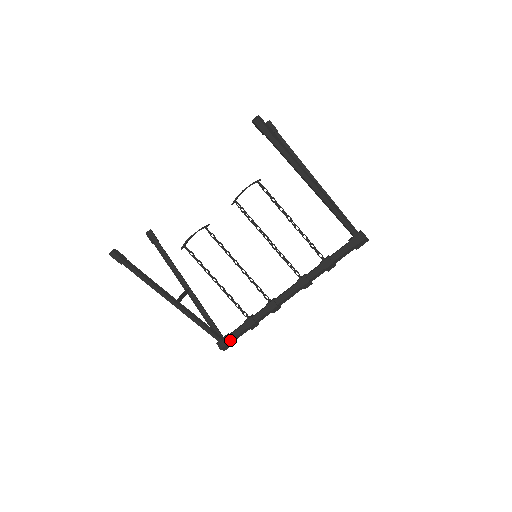
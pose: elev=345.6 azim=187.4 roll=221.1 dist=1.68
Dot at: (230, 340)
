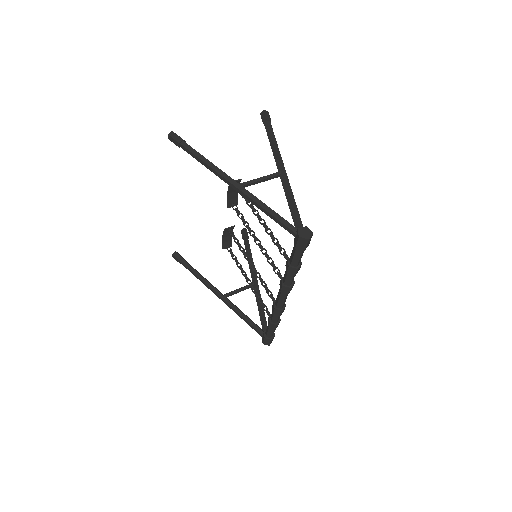
Dot at: (265, 336)
